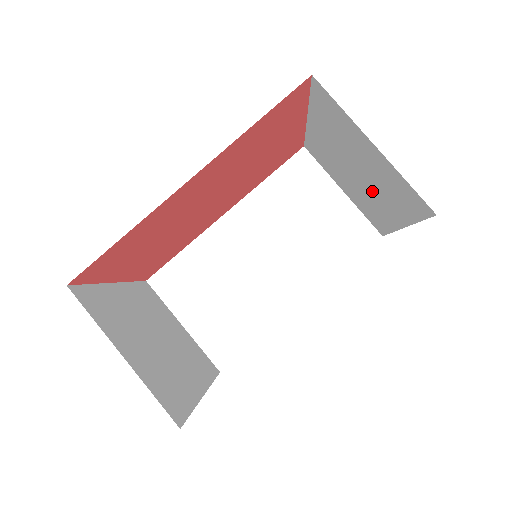
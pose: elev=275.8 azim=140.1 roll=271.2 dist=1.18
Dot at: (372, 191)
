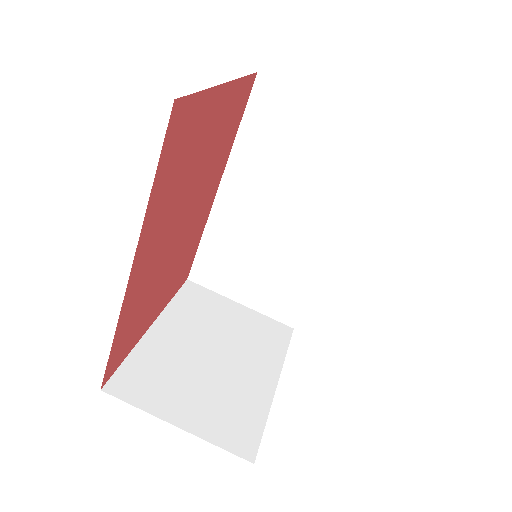
Dot at: occluded
